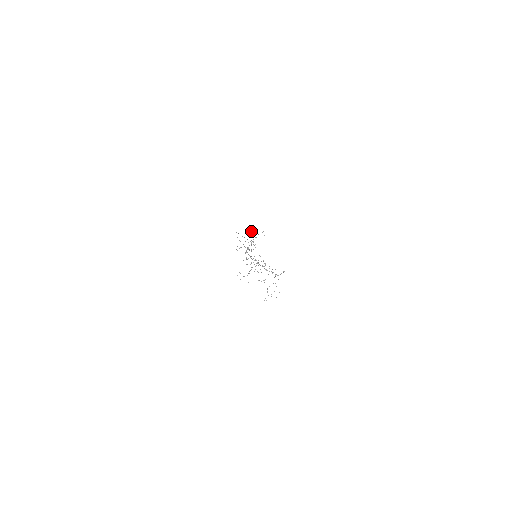
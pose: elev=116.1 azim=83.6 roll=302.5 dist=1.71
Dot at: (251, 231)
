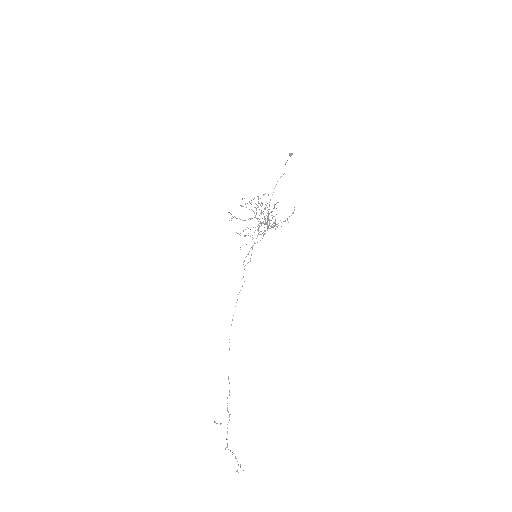
Dot at: (292, 153)
